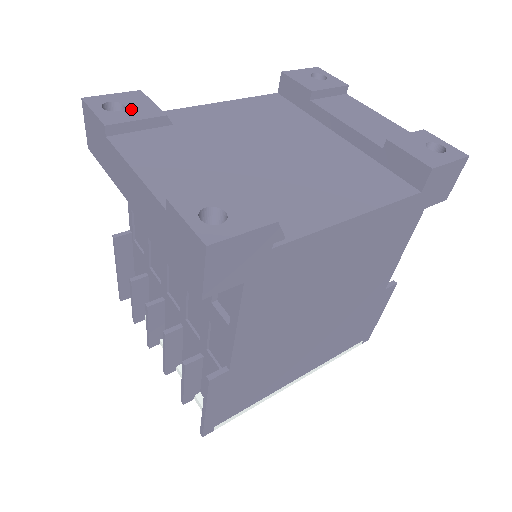
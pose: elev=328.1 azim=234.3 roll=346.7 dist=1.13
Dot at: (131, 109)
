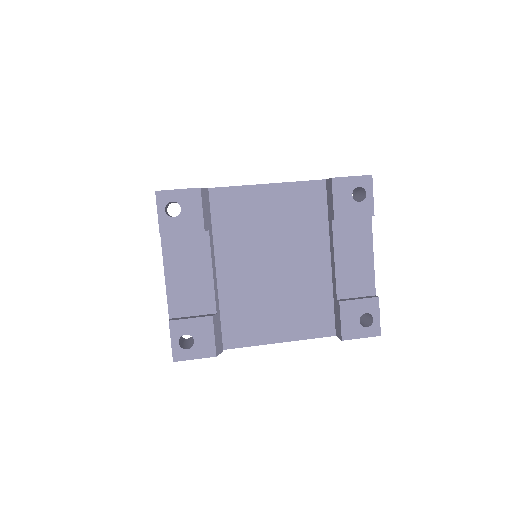
Dot at: (184, 216)
